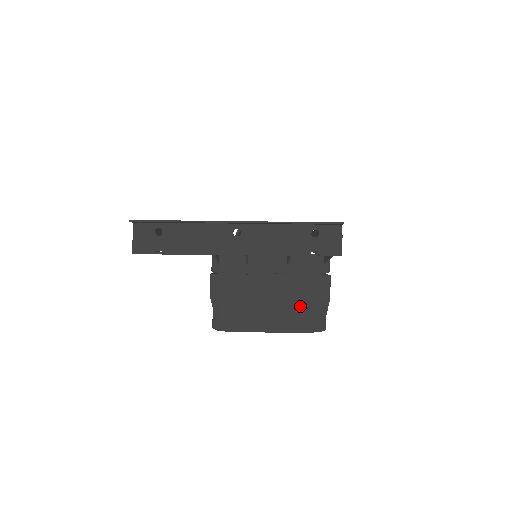
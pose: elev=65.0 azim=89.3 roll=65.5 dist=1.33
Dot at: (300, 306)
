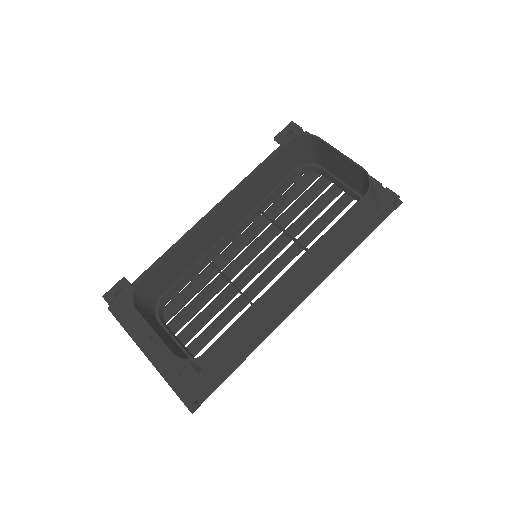
Dot at: (360, 178)
